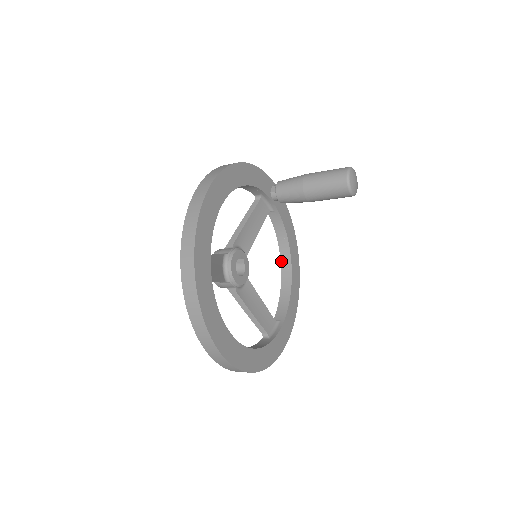
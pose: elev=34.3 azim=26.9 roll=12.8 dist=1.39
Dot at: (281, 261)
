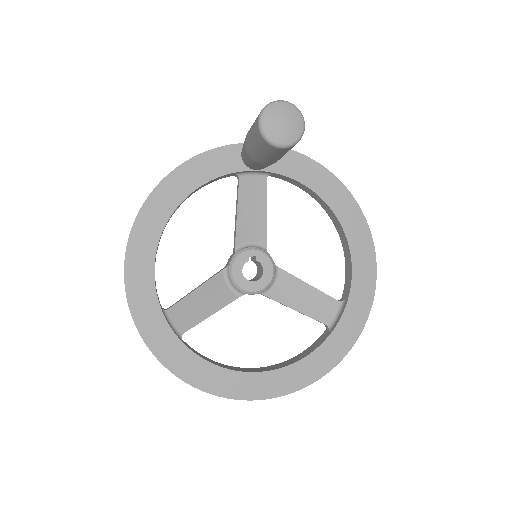
Dot at: (329, 216)
